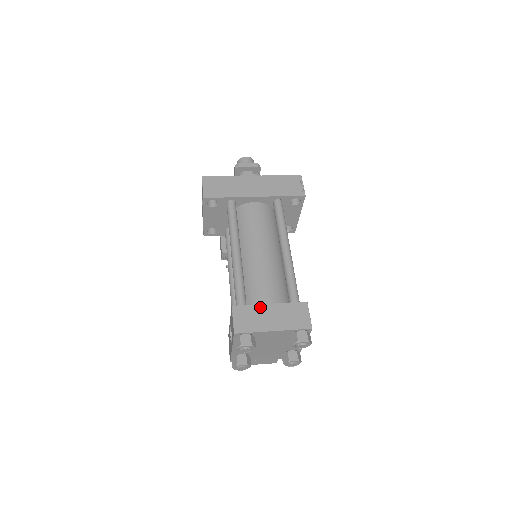
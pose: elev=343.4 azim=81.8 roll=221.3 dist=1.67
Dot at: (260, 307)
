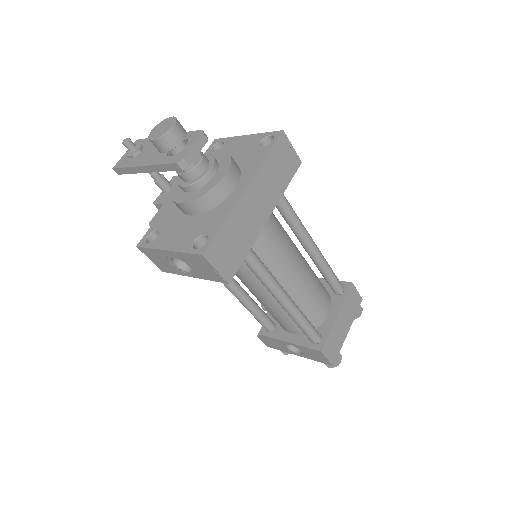
Dot at: (335, 327)
